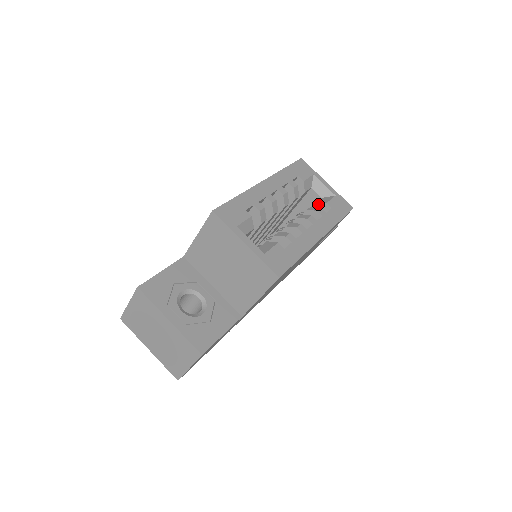
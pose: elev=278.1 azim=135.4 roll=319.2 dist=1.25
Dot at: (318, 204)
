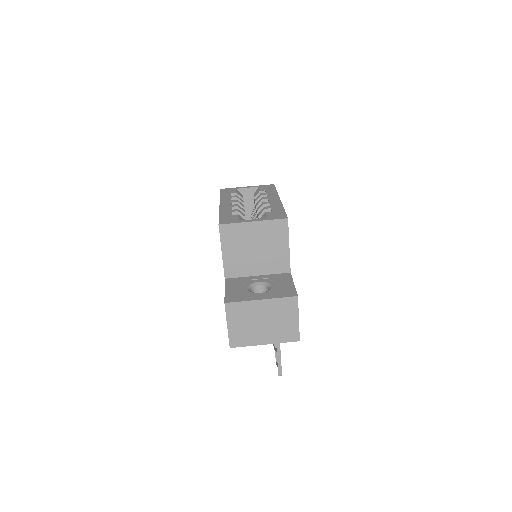
Dot at: (256, 197)
